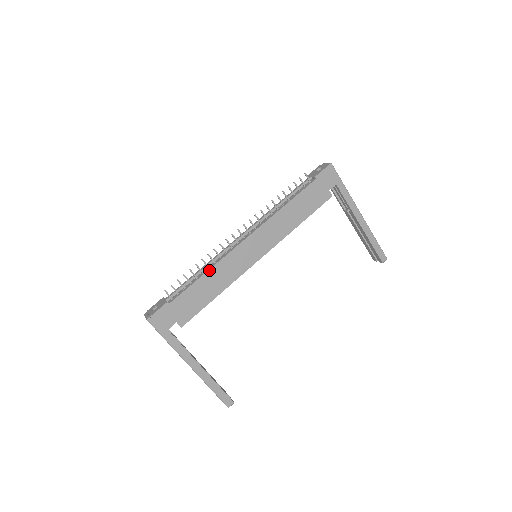
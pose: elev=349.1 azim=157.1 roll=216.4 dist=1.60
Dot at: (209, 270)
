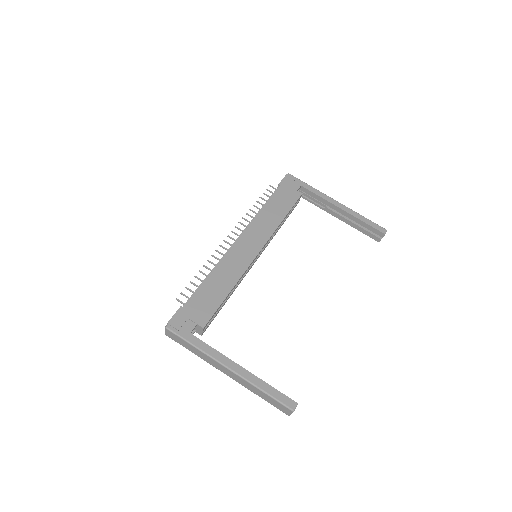
Dot at: (213, 271)
